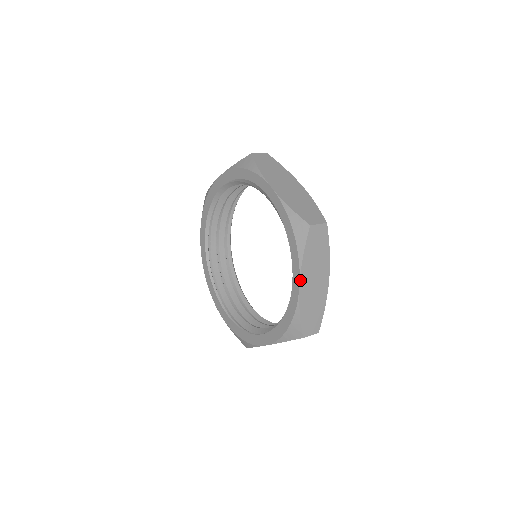
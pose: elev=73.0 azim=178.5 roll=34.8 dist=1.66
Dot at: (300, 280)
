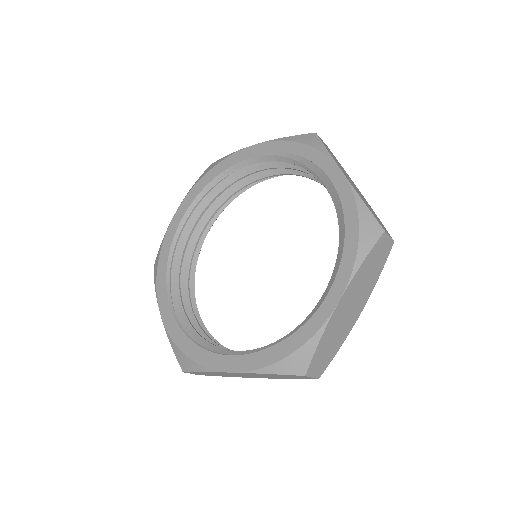
Dot at: (344, 293)
